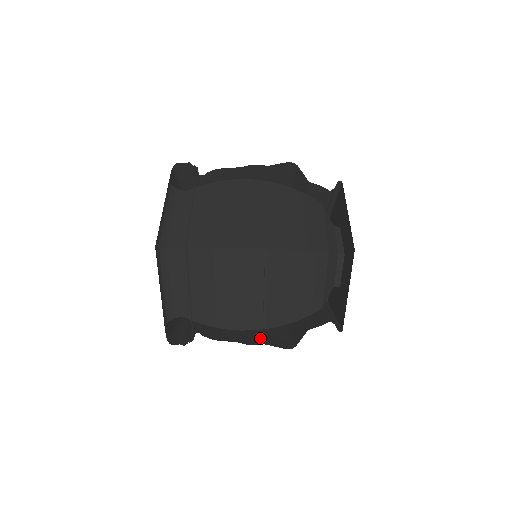
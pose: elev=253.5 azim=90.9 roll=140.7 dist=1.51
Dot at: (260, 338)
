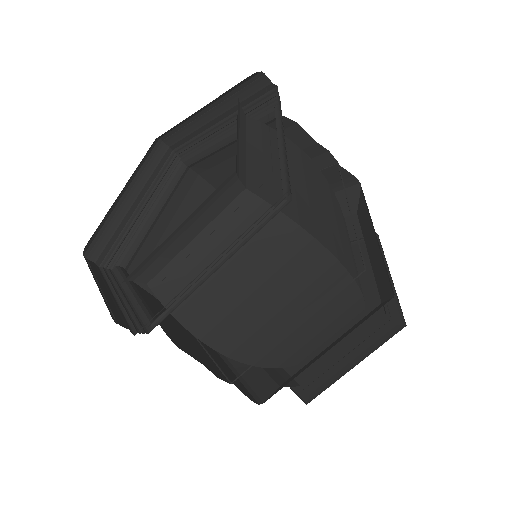
Dot at: (219, 369)
